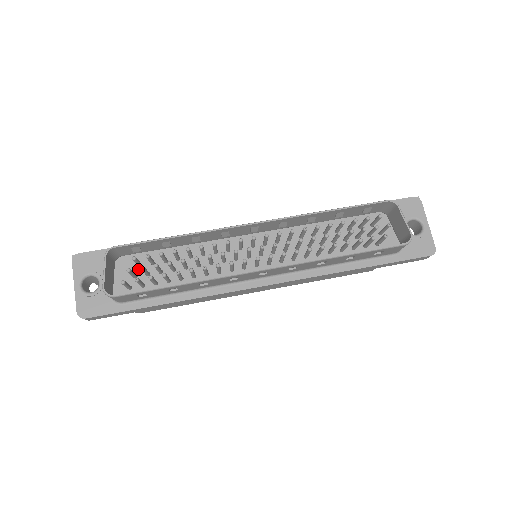
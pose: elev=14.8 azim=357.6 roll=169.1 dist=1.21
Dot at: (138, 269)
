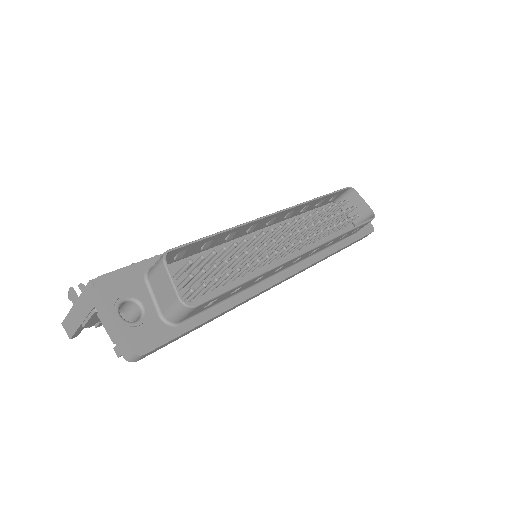
Dot at: (175, 282)
